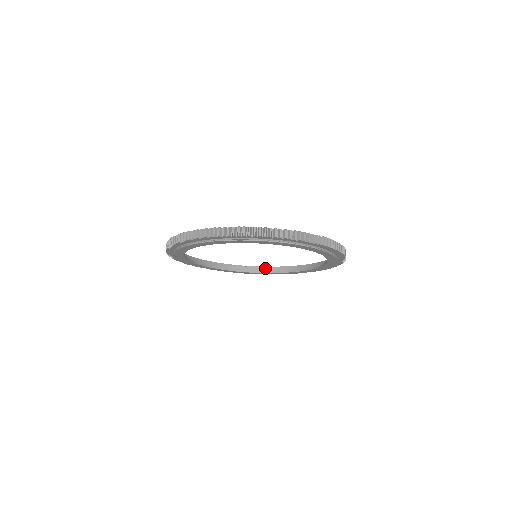
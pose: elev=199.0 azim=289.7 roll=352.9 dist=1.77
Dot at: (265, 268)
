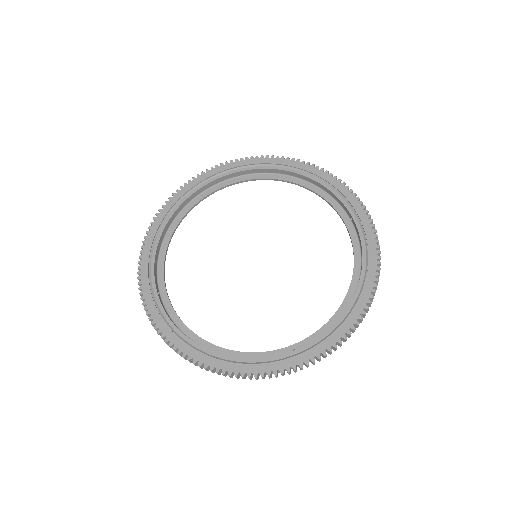
Dot at: (311, 180)
